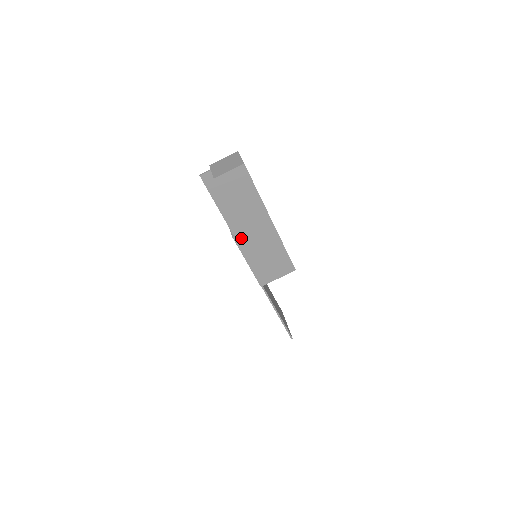
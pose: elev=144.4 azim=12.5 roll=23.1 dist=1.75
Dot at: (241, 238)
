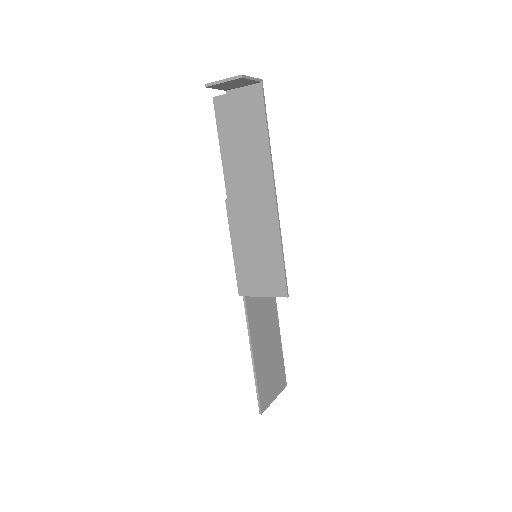
Dot at: (234, 207)
